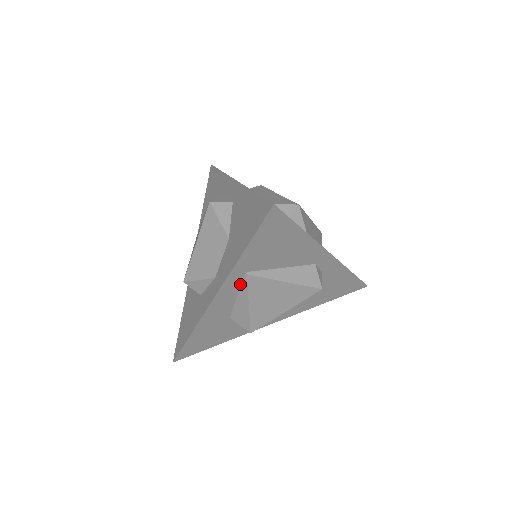
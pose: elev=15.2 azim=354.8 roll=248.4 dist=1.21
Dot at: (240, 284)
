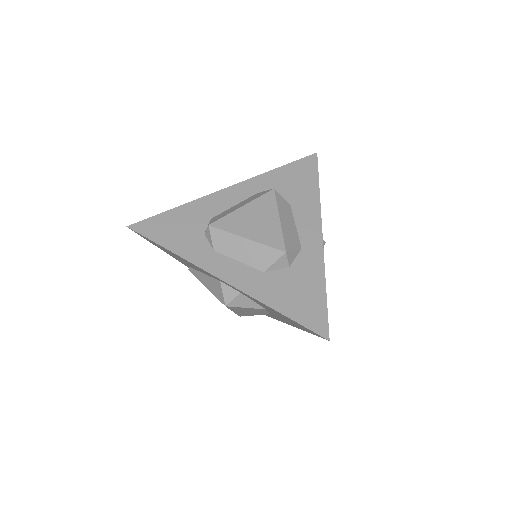
Dot at: occluded
